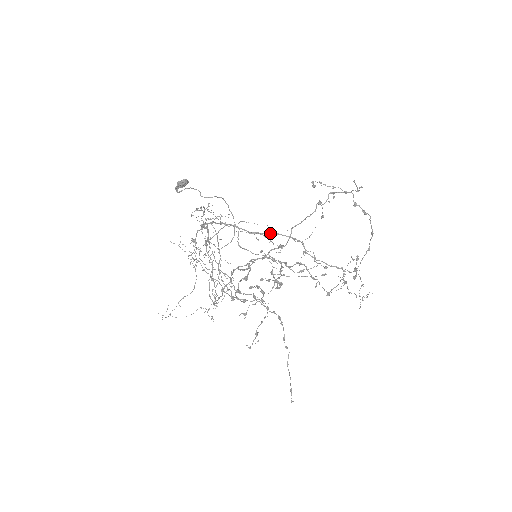
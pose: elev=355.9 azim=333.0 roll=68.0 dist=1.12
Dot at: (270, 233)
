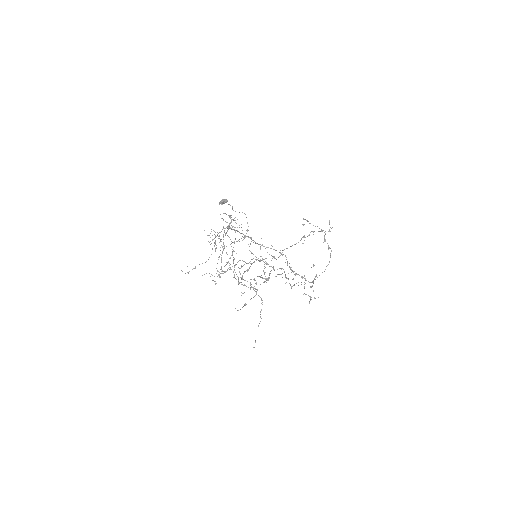
Dot at: (270, 248)
